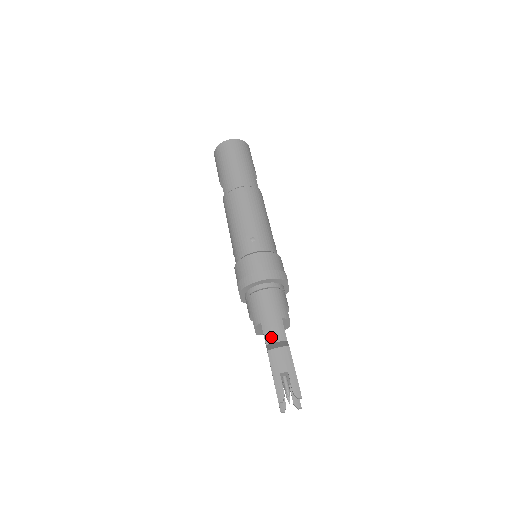
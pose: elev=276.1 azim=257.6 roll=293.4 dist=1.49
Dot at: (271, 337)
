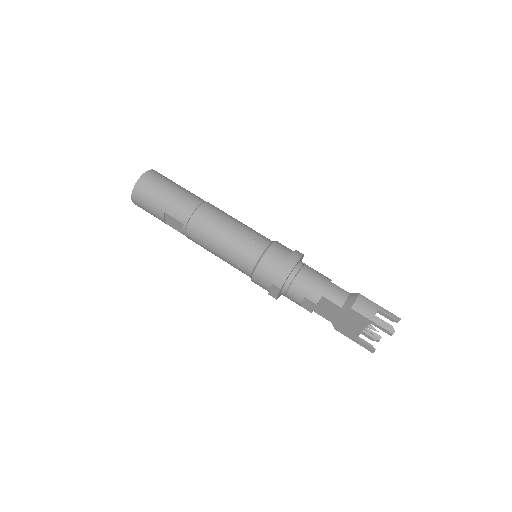
Dot at: (340, 299)
